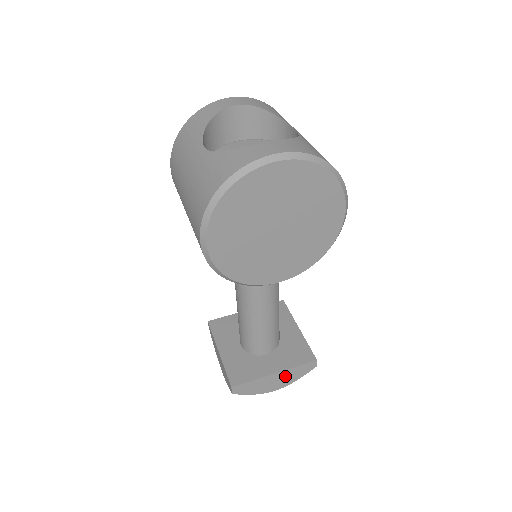
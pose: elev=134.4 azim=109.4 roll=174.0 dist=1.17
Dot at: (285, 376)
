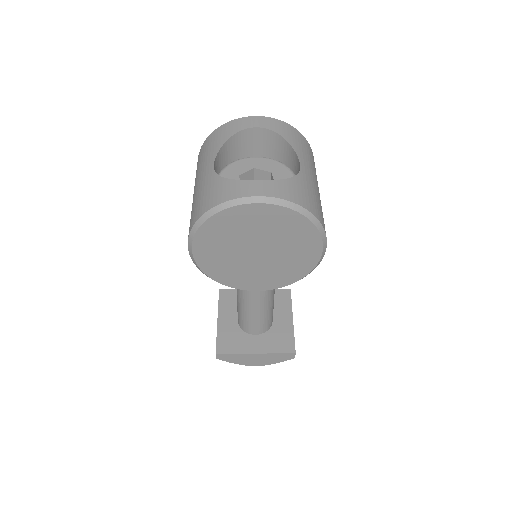
Dot at: (265, 358)
